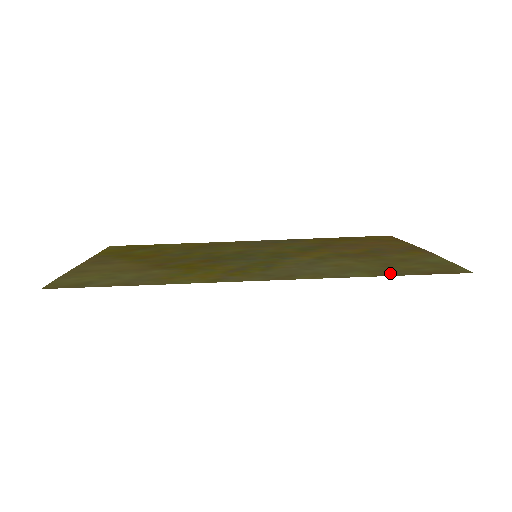
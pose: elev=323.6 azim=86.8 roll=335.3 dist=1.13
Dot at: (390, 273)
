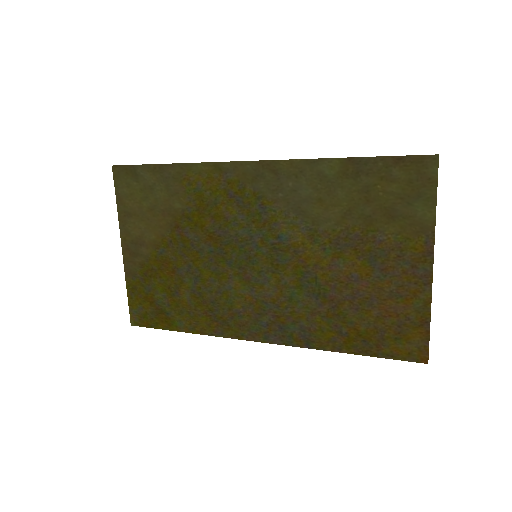
Dot at: (359, 166)
